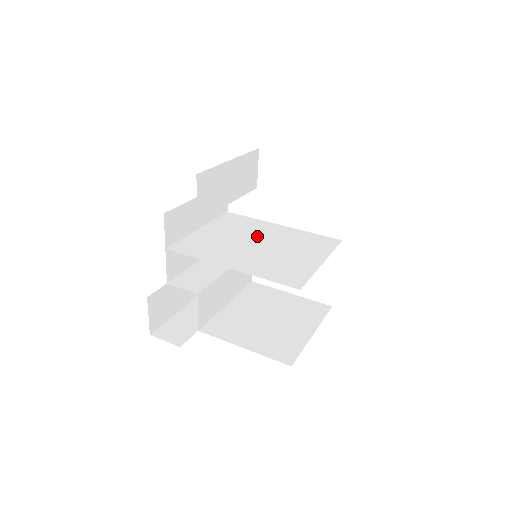
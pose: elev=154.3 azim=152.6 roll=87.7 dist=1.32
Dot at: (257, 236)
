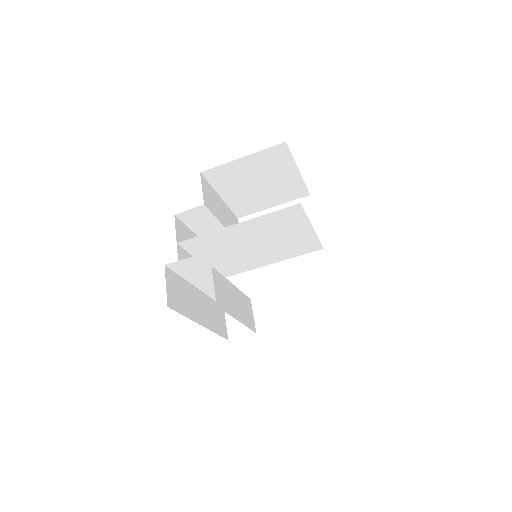
Dot at: (252, 254)
